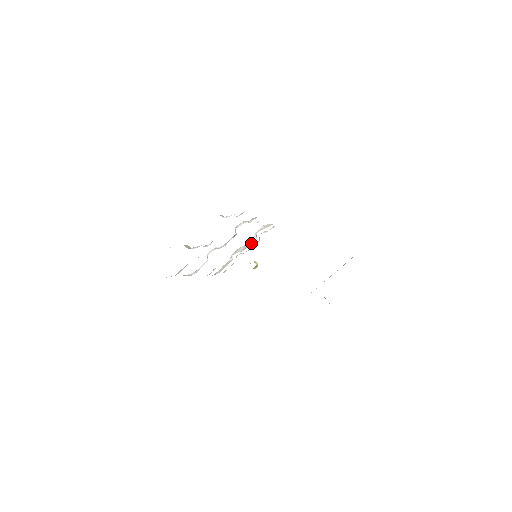
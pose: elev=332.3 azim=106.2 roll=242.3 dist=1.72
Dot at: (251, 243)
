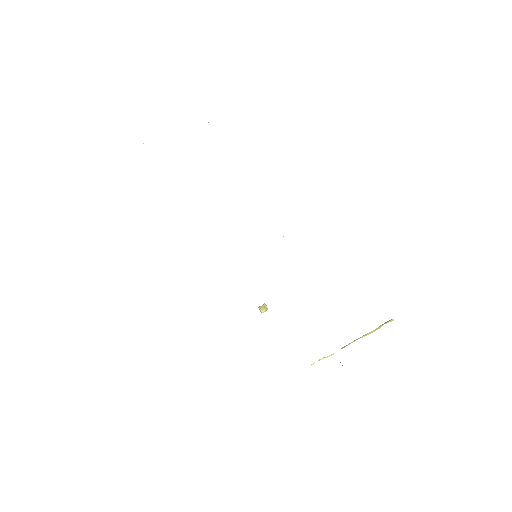
Dot at: occluded
